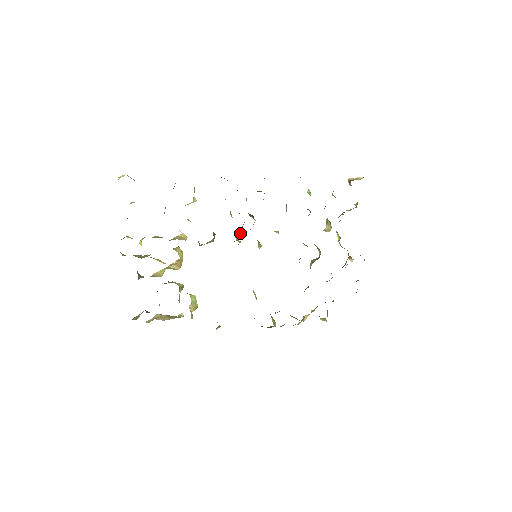
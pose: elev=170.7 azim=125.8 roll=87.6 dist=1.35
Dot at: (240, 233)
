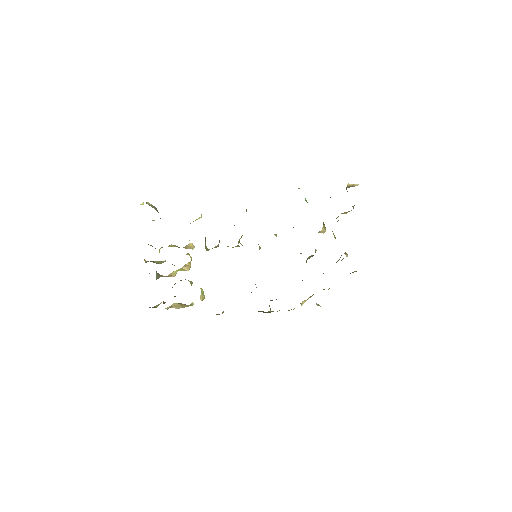
Dot at: occluded
